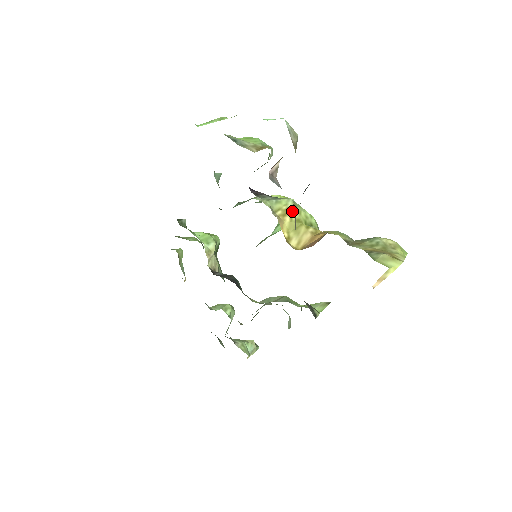
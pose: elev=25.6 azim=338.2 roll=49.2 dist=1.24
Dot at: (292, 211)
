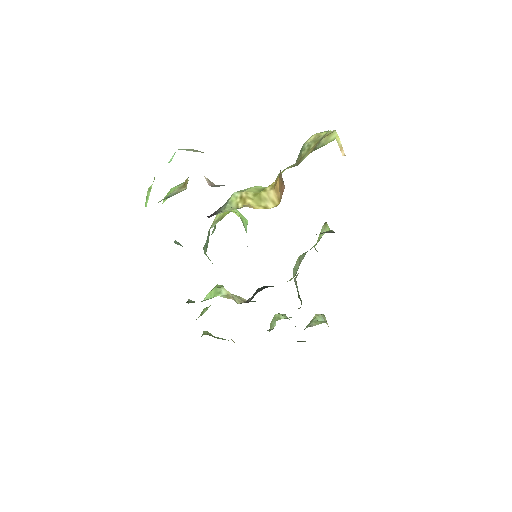
Dot at: (245, 195)
